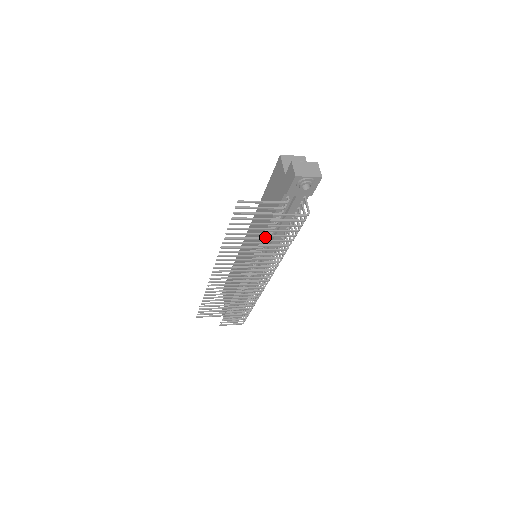
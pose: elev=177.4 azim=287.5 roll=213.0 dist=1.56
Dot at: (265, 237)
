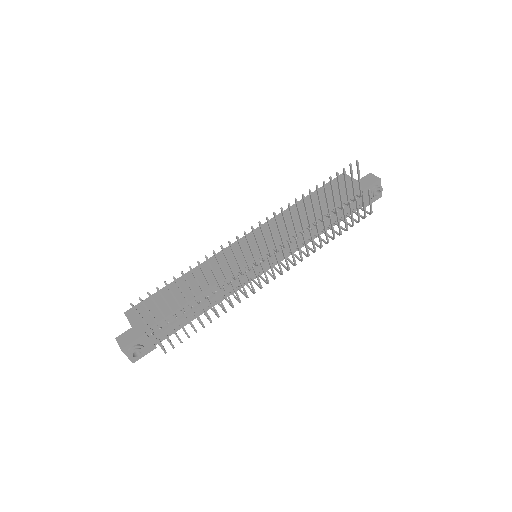
Dot at: (317, 221)
